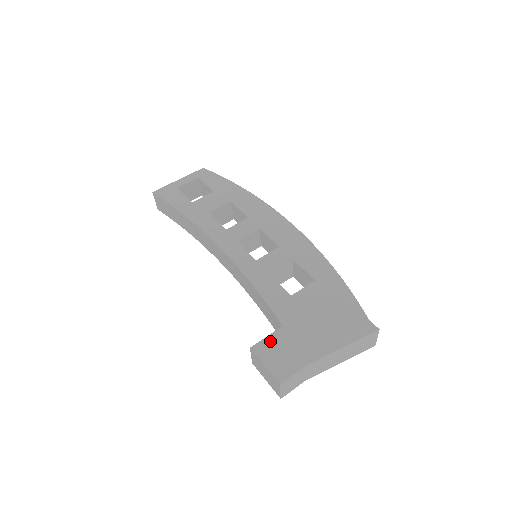
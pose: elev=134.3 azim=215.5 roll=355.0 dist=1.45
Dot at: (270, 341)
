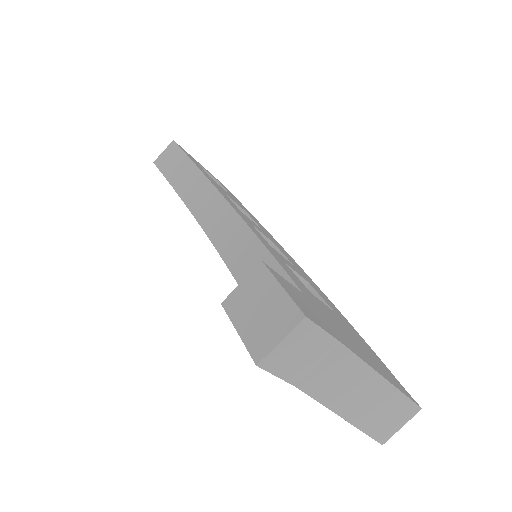
Dot at: (289, 284)
